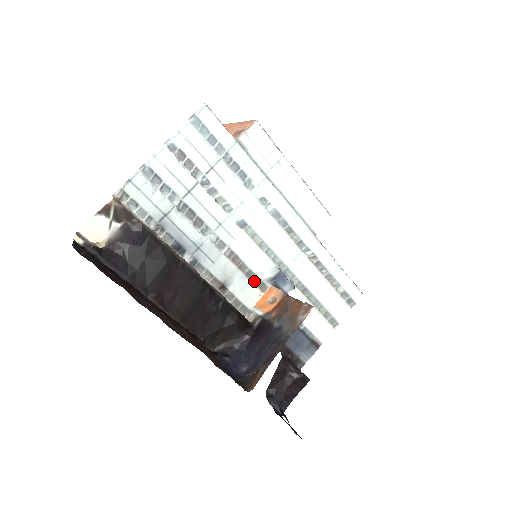
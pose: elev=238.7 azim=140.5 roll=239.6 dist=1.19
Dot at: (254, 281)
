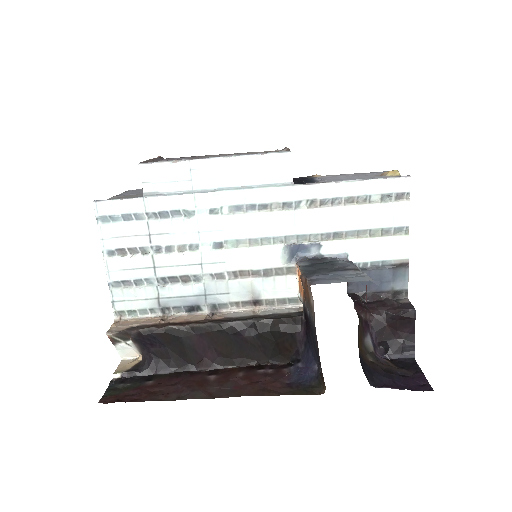
Dot at: (277, 274)
